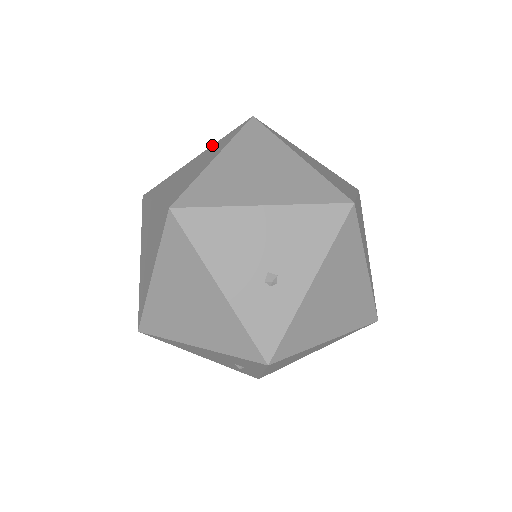
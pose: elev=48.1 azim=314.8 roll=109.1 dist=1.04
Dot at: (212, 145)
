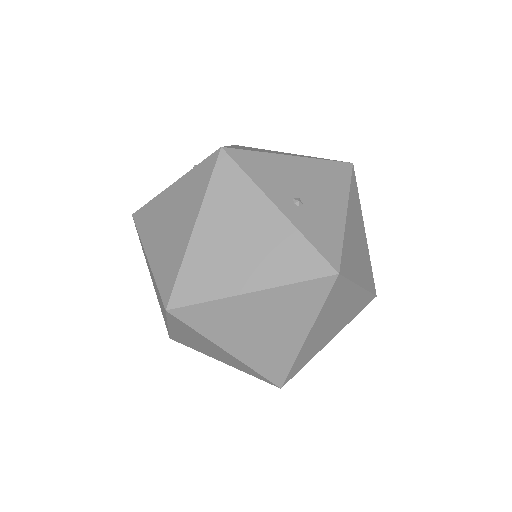
Dot at: (279, 288)
